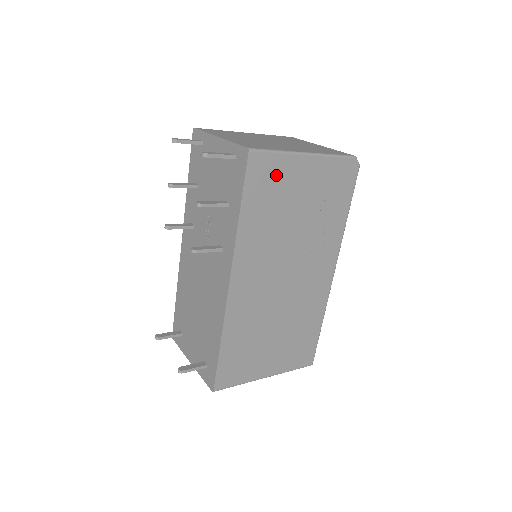
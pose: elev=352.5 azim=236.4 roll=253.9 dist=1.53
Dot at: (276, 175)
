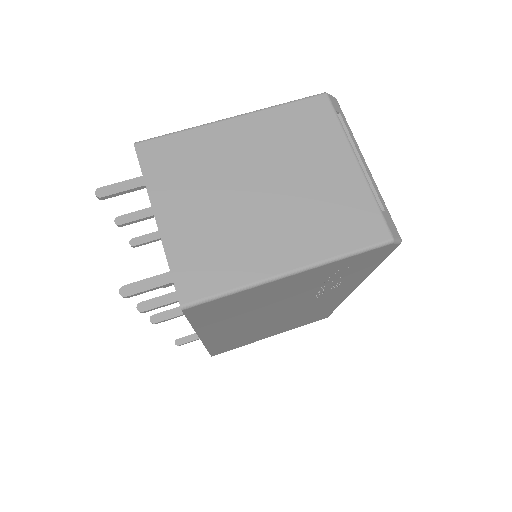
Dot at: (239, 300)
